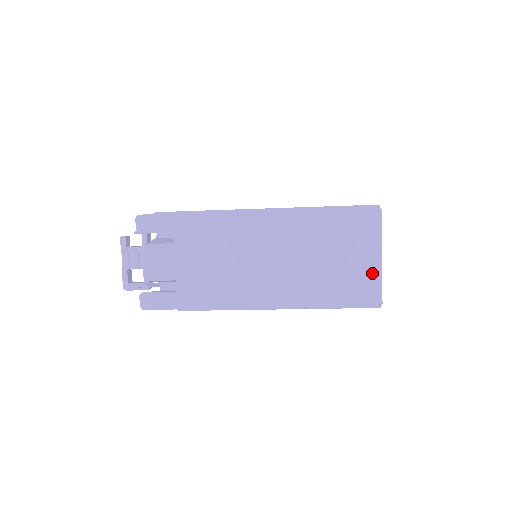
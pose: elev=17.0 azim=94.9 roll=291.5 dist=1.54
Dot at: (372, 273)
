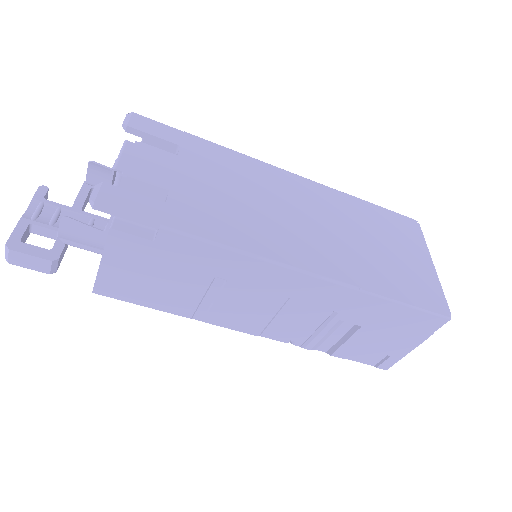
Dot at: (429, 277)
